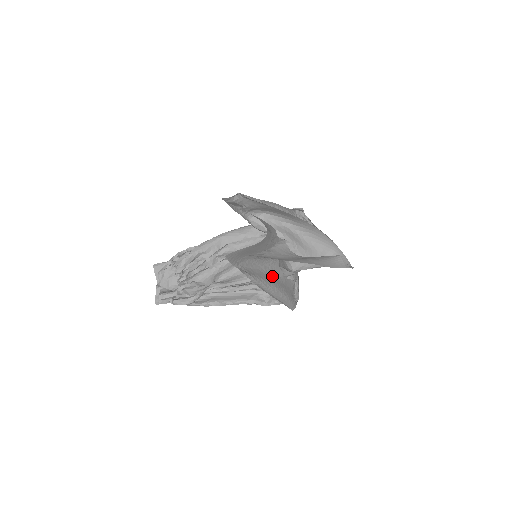
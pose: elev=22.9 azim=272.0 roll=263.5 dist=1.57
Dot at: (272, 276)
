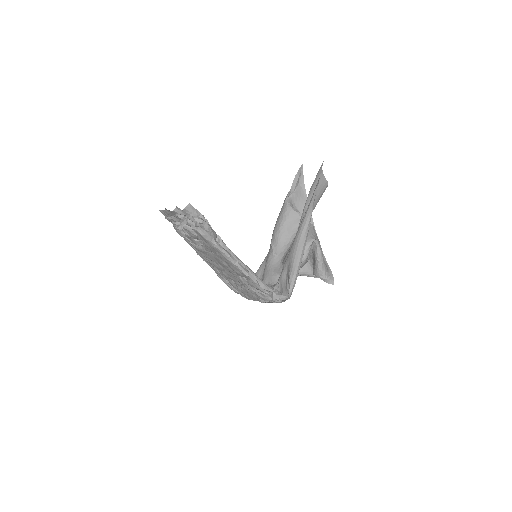
Dot at: occluded
